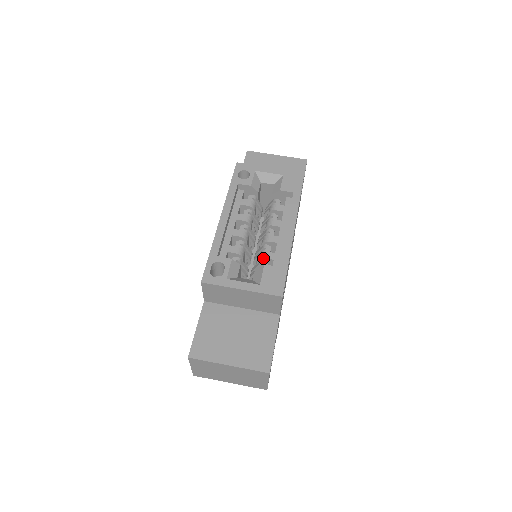
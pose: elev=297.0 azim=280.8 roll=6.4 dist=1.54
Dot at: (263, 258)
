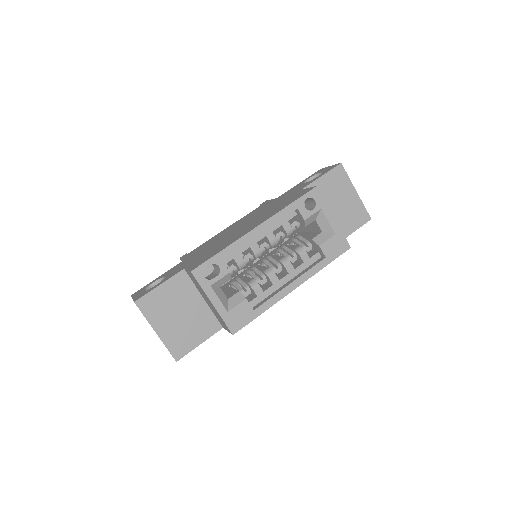
Dot at: (252, 288)
